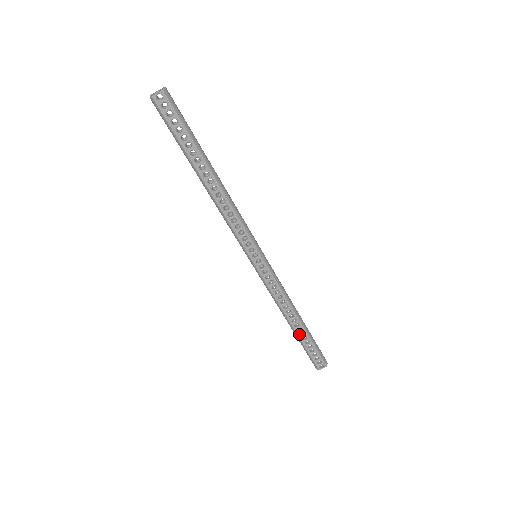
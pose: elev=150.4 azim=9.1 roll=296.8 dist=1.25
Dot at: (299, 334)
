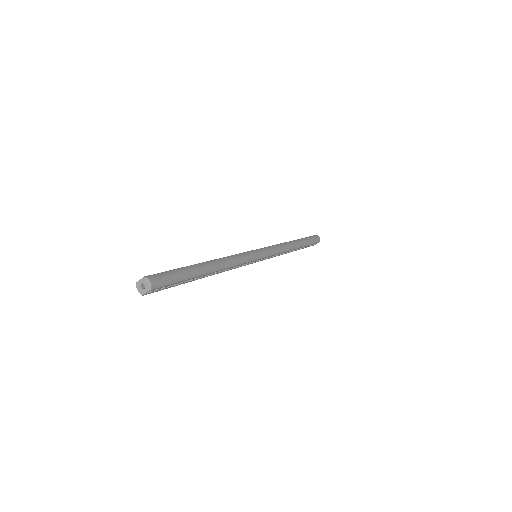
Dot at: occluded
